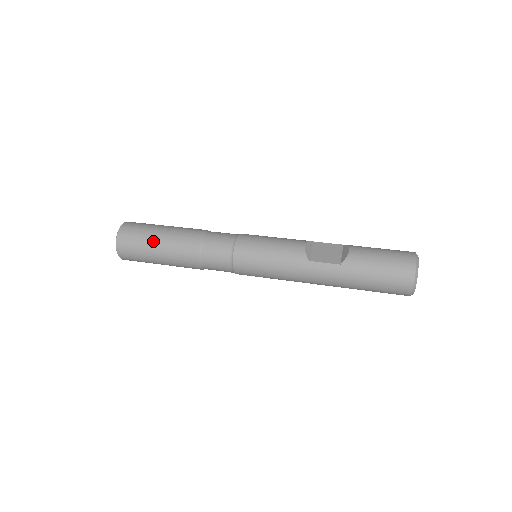
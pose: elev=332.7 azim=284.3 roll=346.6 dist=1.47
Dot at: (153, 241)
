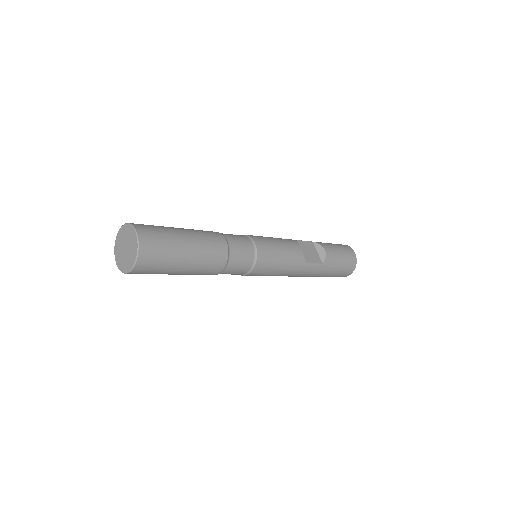
Dot at: (183, 255)
